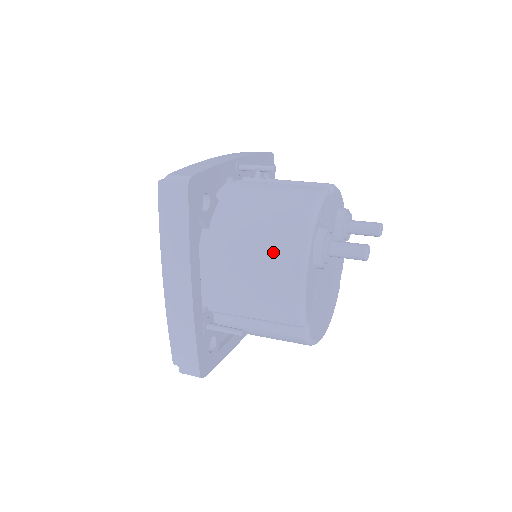
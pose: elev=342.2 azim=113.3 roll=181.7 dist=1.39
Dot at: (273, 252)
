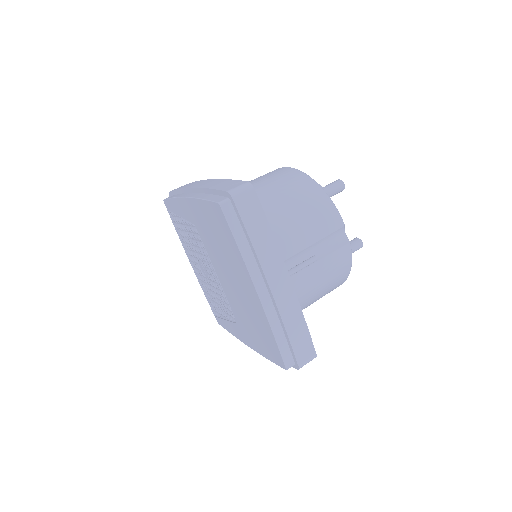
Dot at: occluded
